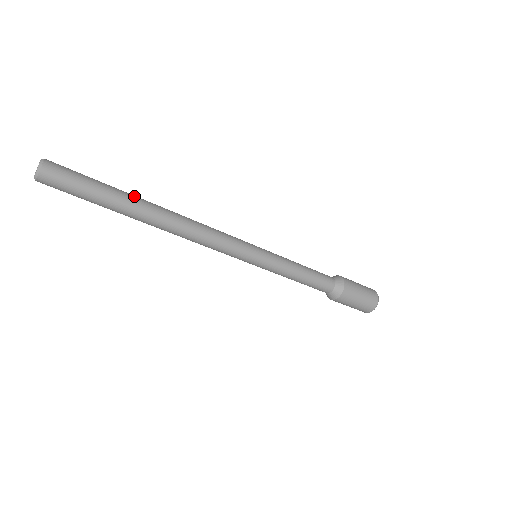
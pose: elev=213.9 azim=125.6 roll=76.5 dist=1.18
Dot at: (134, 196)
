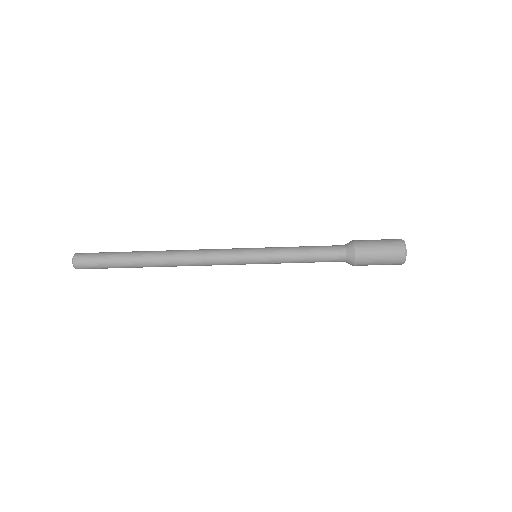
Dot at: (137, 256)
